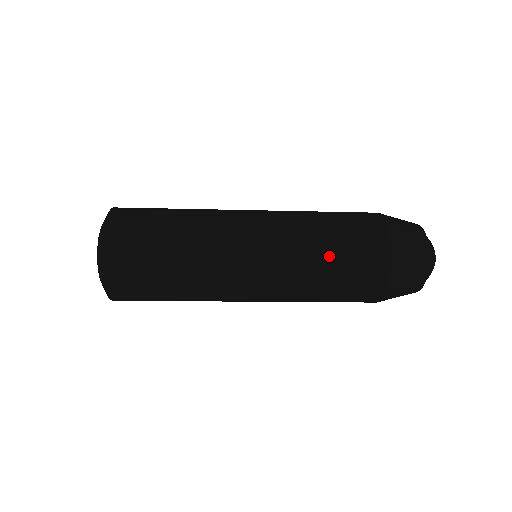
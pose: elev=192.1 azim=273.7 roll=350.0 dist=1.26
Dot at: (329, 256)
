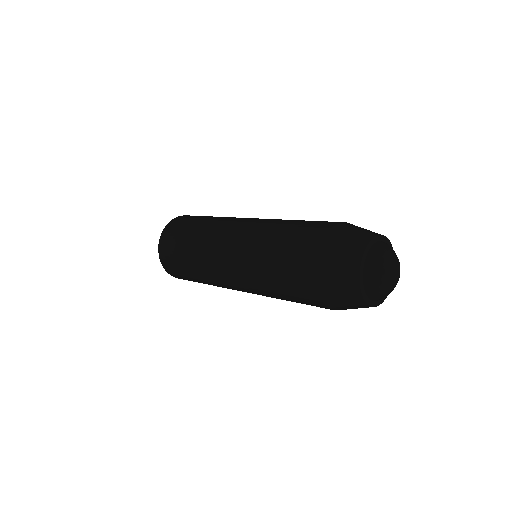
Dot at: (284, 299)
